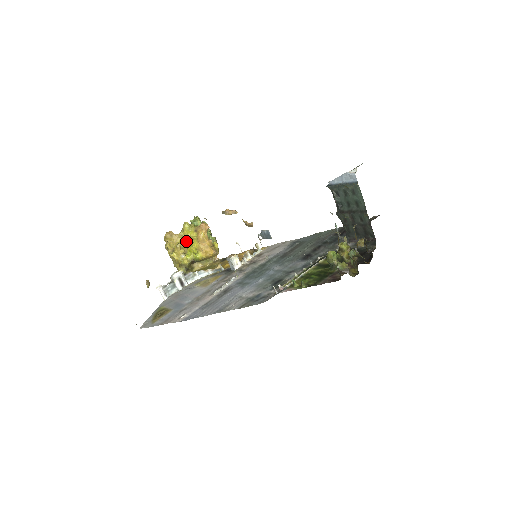
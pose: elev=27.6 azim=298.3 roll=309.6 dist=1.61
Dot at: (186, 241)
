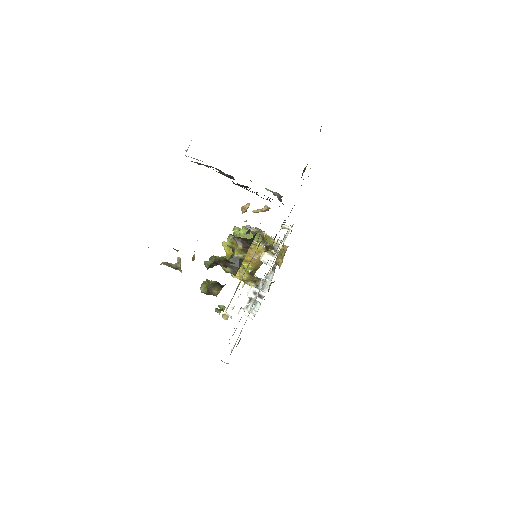
Dot at: occluded
